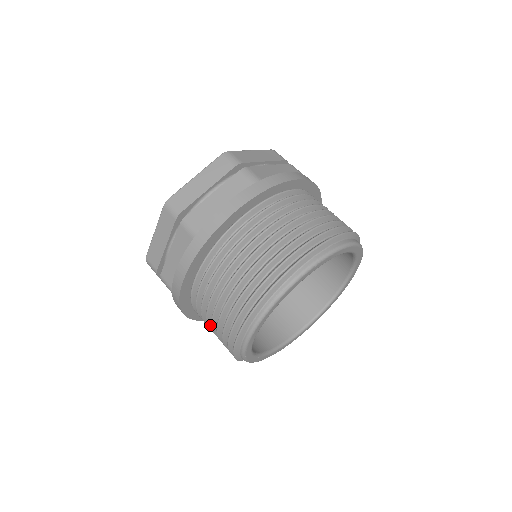
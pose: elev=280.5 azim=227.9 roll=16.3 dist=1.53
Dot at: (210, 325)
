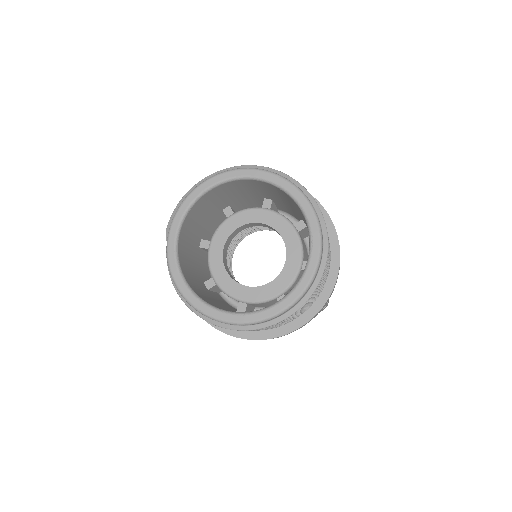
Dot at: occluded
